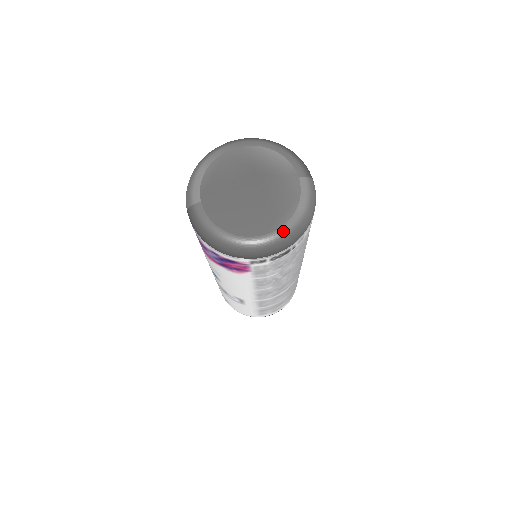
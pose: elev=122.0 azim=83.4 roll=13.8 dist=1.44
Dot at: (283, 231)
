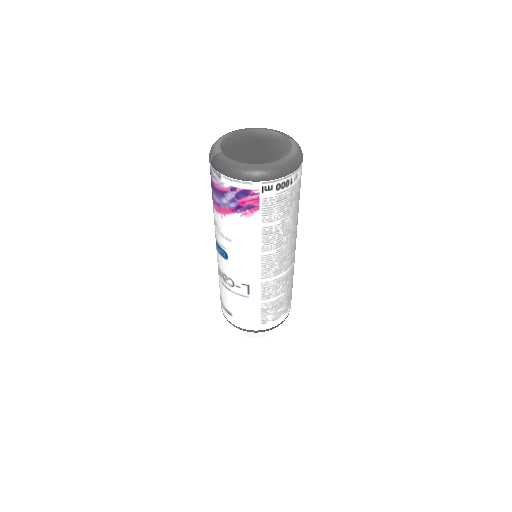
Dot at: (283, 161)
